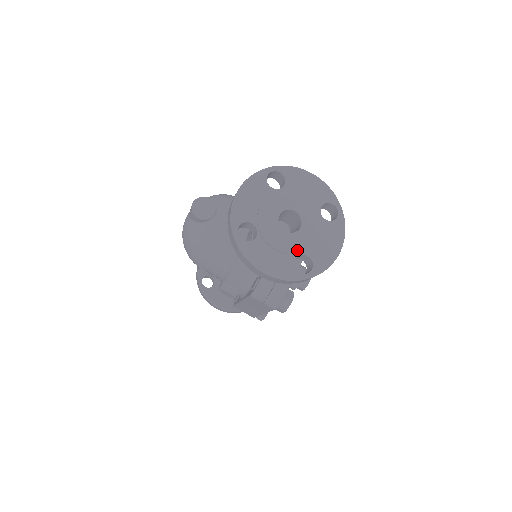
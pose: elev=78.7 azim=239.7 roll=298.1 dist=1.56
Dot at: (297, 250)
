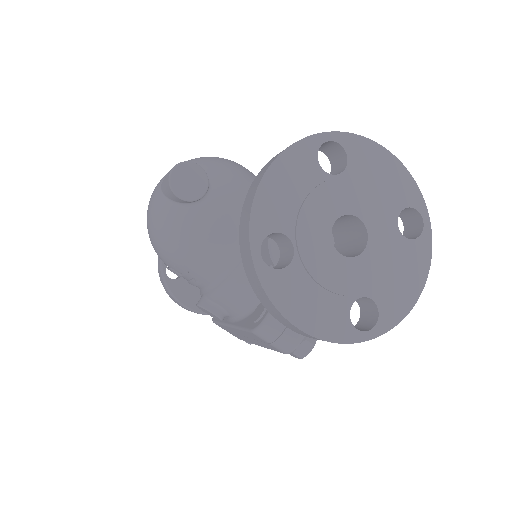
Dot at: (357, 289)
